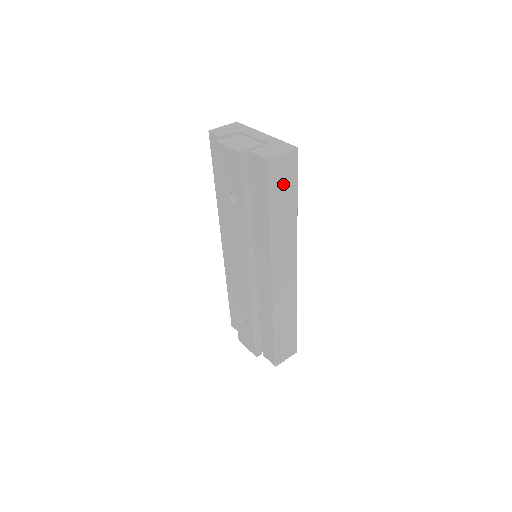
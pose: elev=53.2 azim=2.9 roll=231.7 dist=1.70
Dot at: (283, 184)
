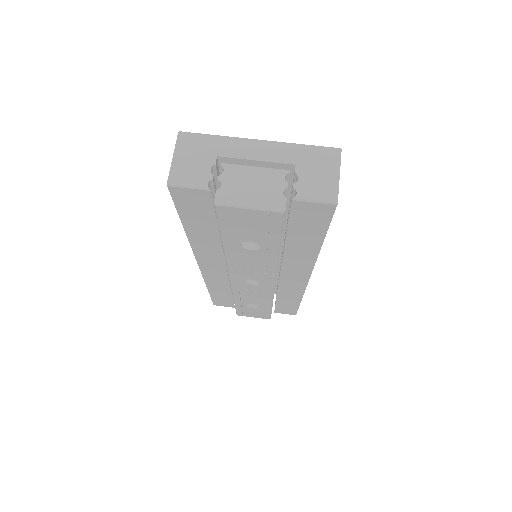
Dot at: occluded
